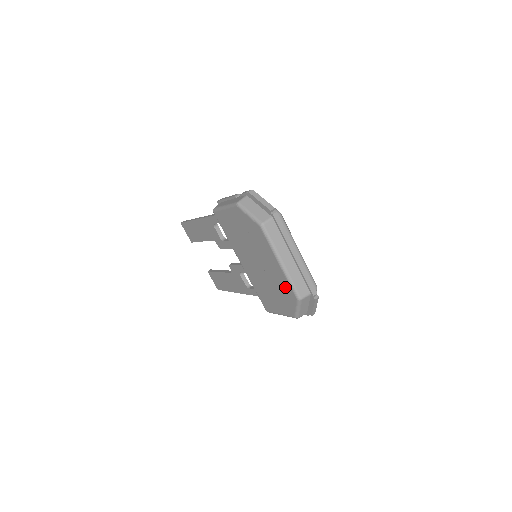
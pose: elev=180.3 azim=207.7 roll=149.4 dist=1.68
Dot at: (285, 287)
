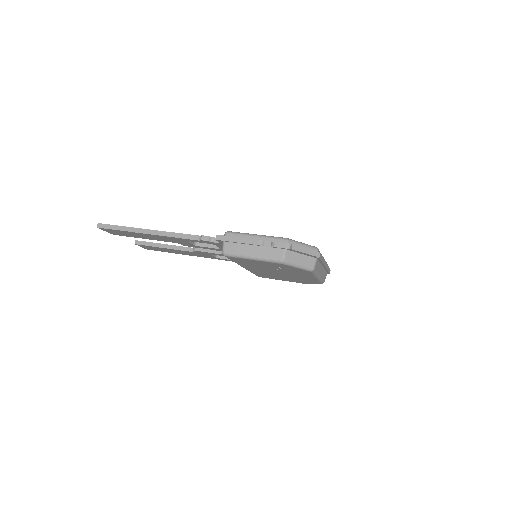
Dot at: (311, 281)
